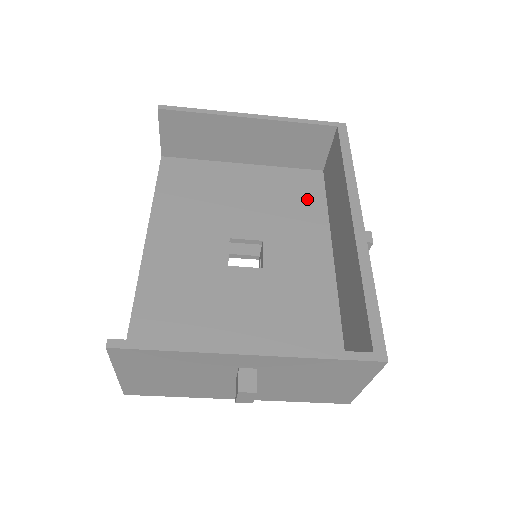
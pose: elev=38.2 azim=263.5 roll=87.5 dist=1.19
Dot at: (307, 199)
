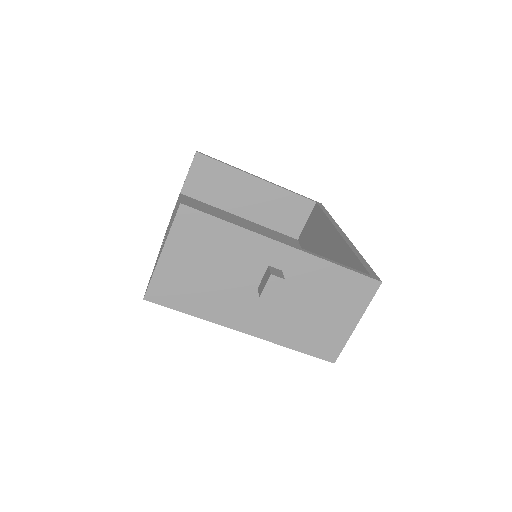
Dot at: occluded
